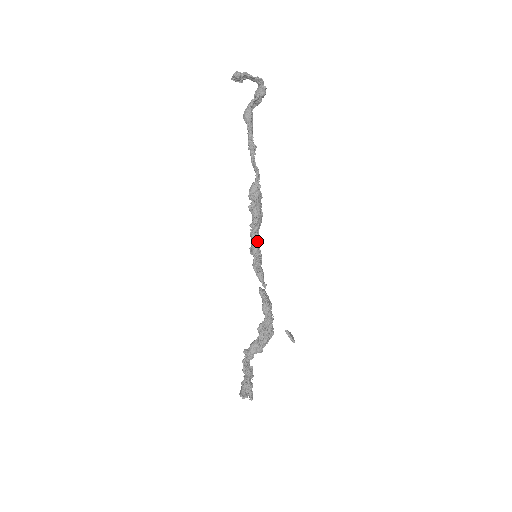
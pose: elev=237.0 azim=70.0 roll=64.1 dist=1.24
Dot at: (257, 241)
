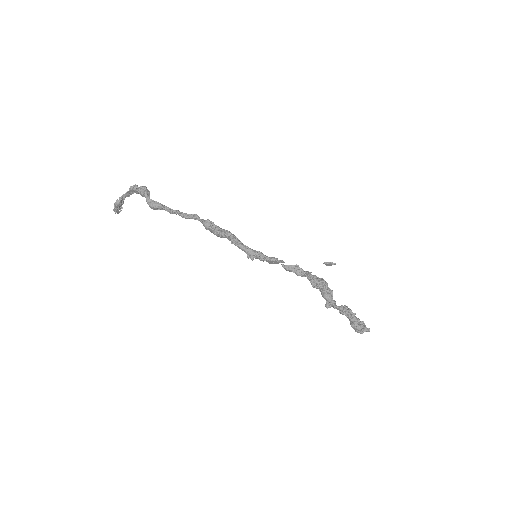
Dot at: (246, 246)
